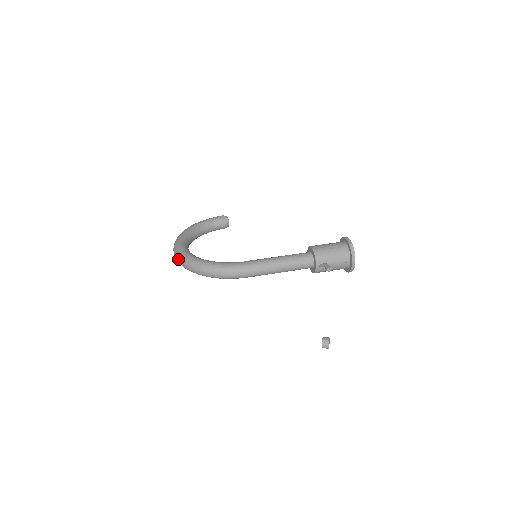
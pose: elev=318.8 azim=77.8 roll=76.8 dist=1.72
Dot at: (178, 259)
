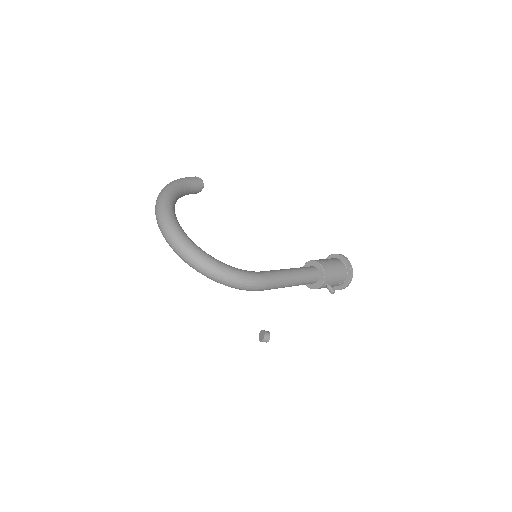
Dot at: (180, 250)
